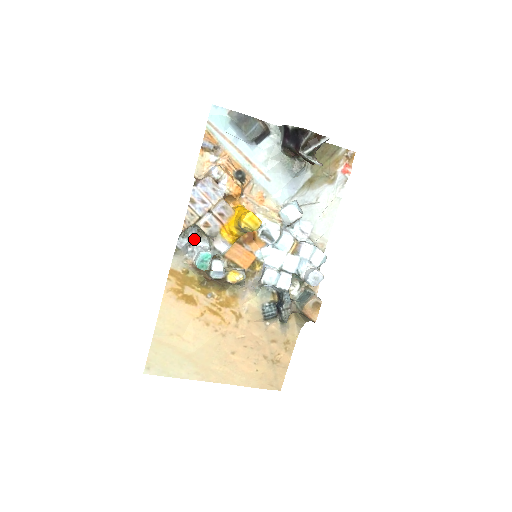
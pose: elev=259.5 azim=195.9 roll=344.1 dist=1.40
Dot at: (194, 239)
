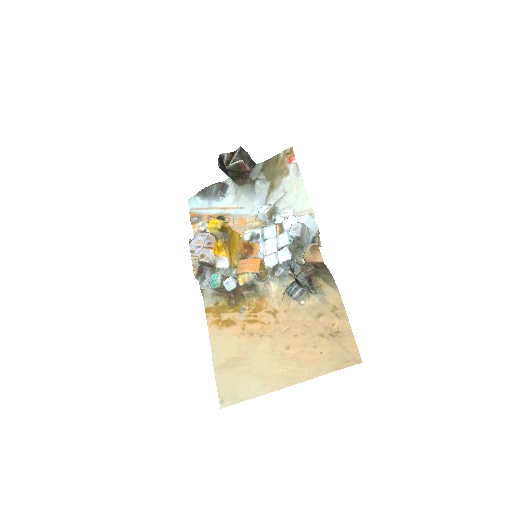
Dot at: (210, 277)
